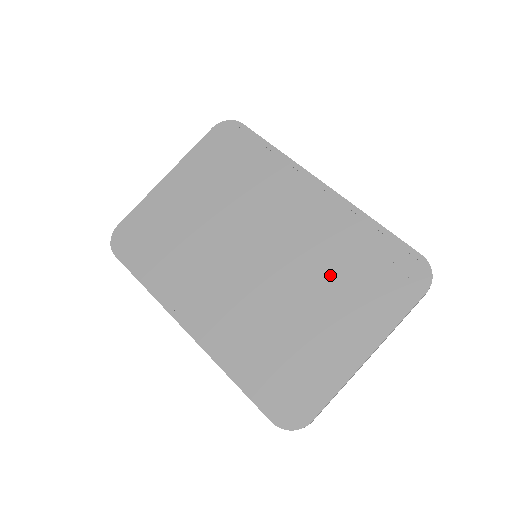
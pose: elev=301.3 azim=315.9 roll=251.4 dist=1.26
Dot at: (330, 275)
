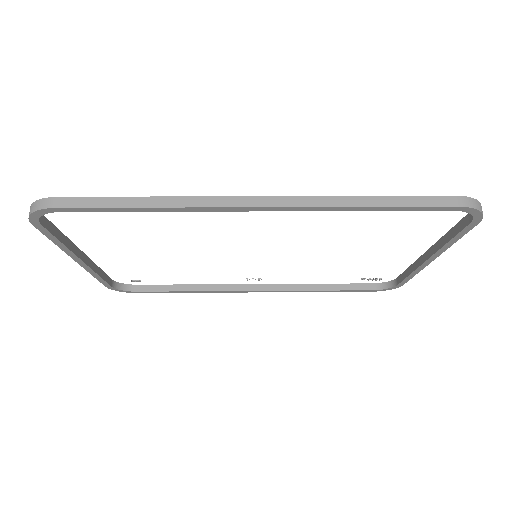
Dot at: occluded
